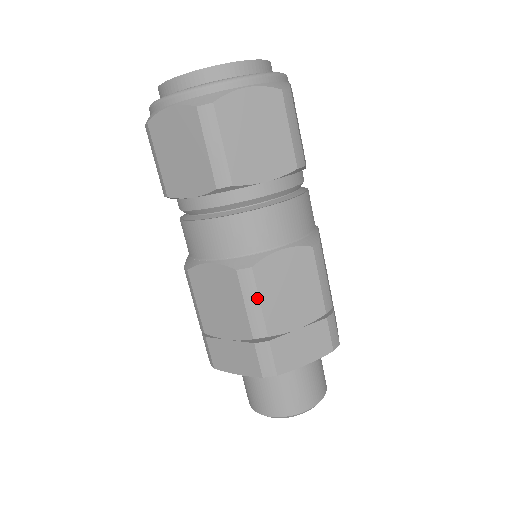
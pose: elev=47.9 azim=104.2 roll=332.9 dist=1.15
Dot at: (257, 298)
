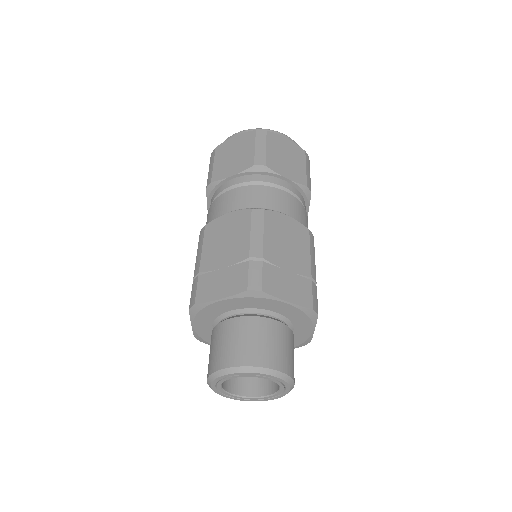
Dot at: (262, 229)
